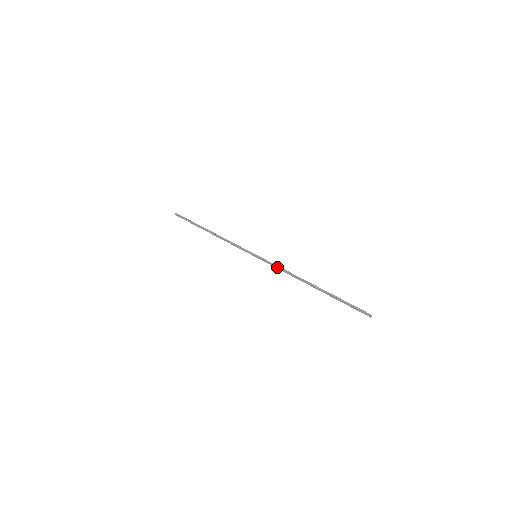
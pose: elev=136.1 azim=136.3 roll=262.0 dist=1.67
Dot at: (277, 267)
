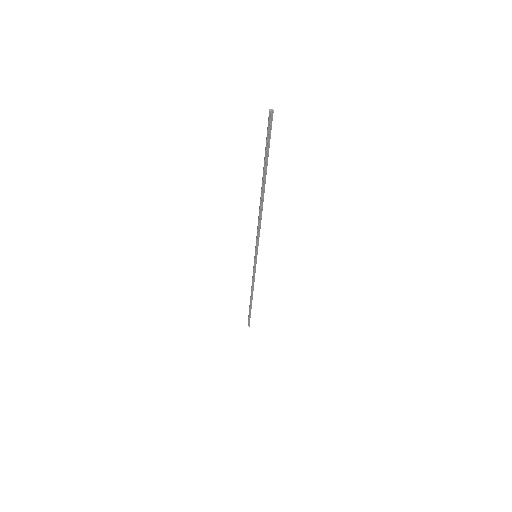
Dot at: (257, 232)
